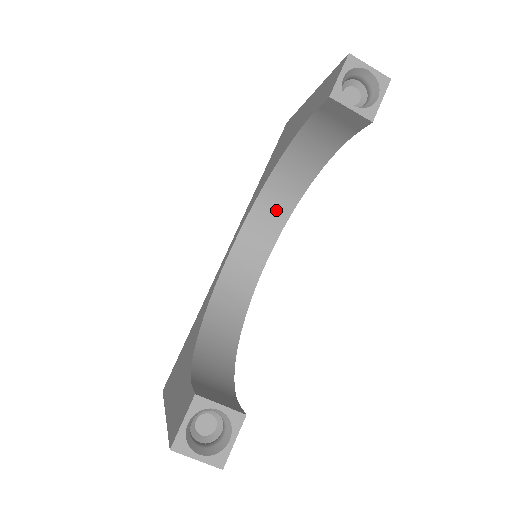
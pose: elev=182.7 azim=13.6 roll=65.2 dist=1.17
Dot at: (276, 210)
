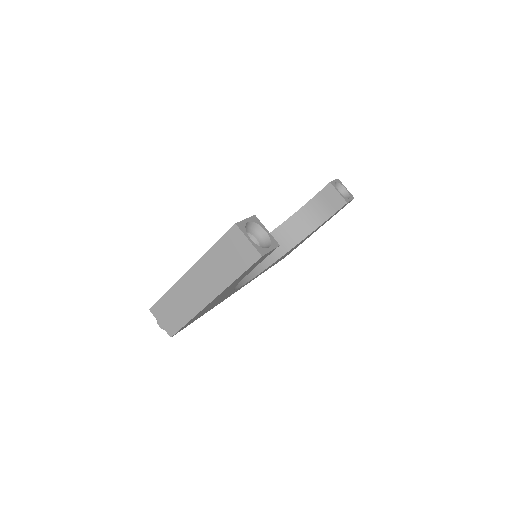
Dot at: occluded
